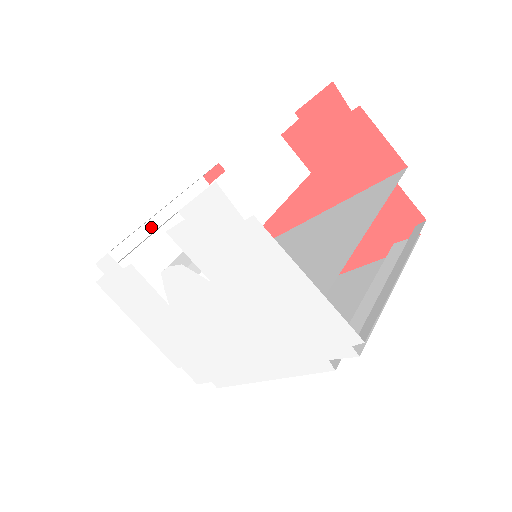
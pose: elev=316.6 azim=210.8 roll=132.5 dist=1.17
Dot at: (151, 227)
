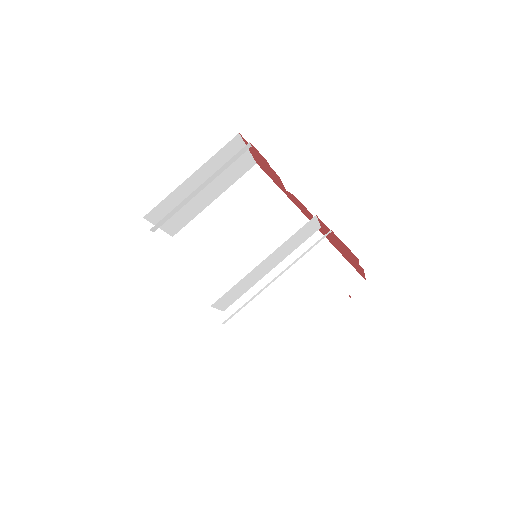
Dot at: (193, 195)
